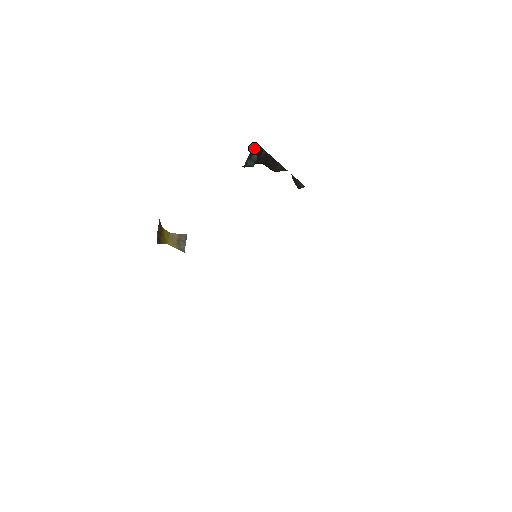
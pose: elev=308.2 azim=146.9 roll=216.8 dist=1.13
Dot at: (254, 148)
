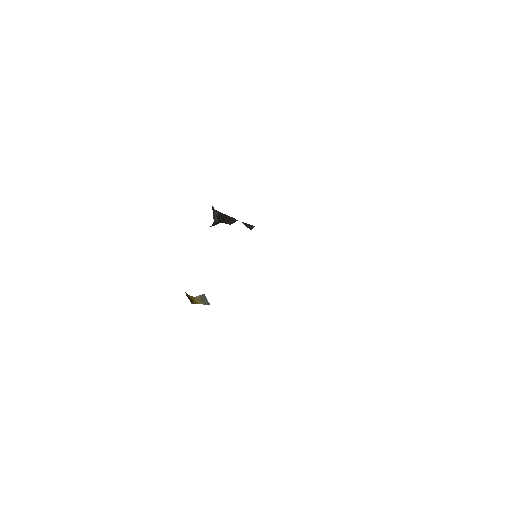
Dot at: (213, 208)
